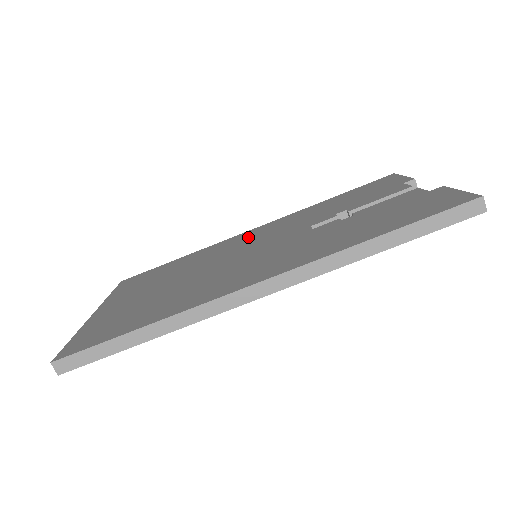
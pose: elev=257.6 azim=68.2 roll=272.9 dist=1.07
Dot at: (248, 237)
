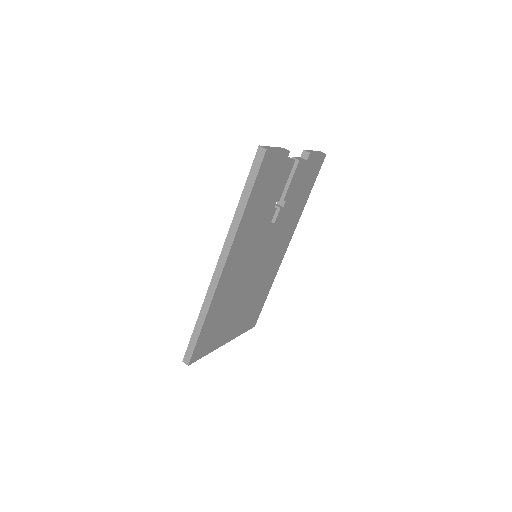
Dot at: occluded
